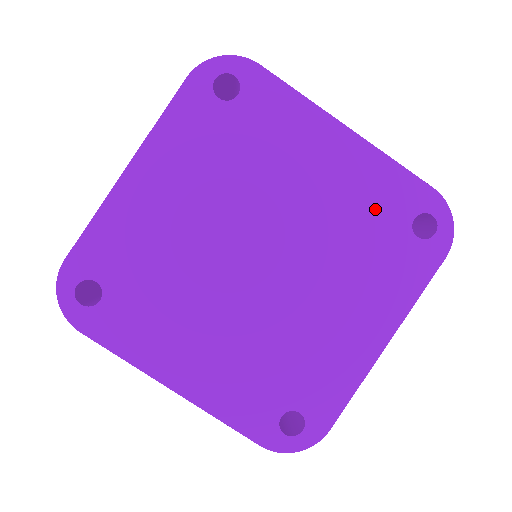
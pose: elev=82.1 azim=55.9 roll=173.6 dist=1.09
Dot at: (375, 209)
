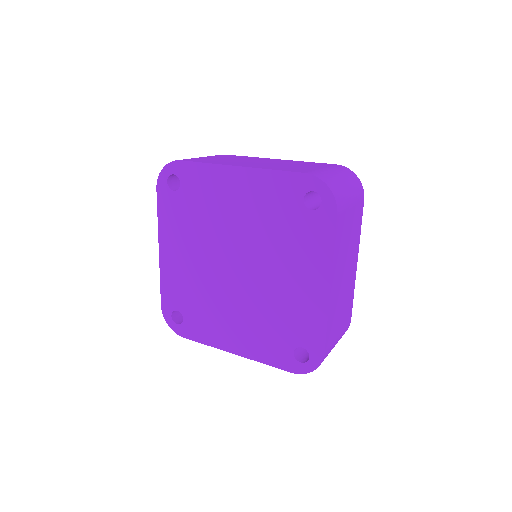
Dot at: (295, 322)
